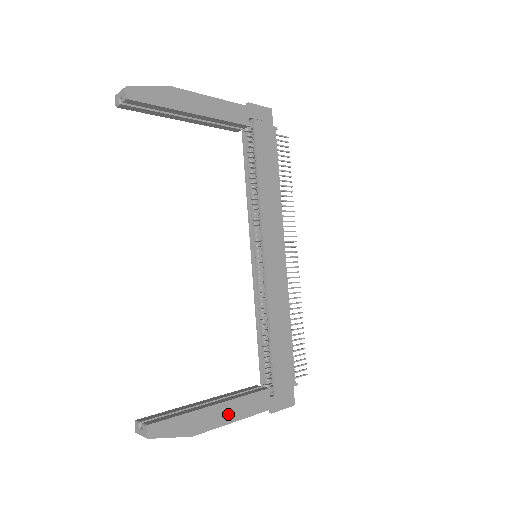
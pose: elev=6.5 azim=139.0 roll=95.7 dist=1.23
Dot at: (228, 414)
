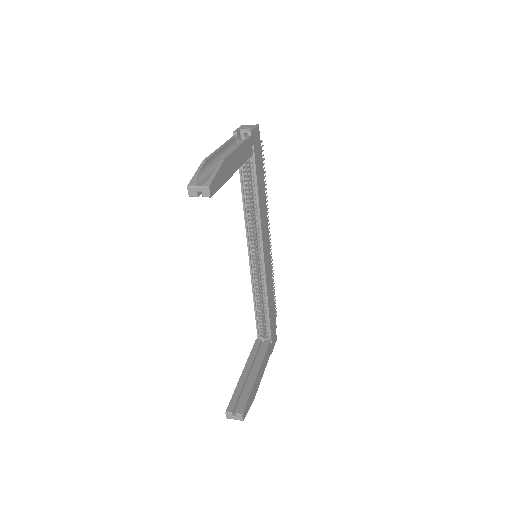
Dot at: (261, 373)
